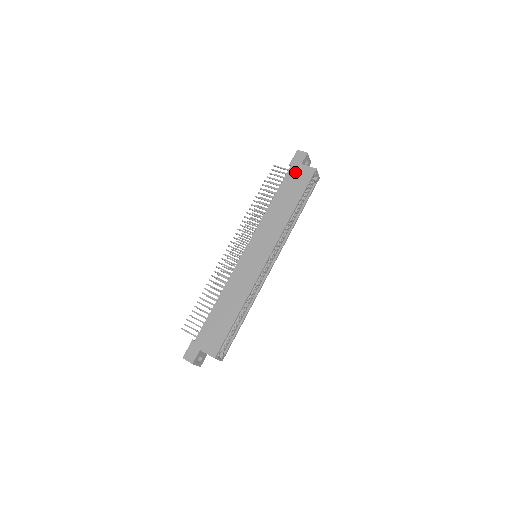
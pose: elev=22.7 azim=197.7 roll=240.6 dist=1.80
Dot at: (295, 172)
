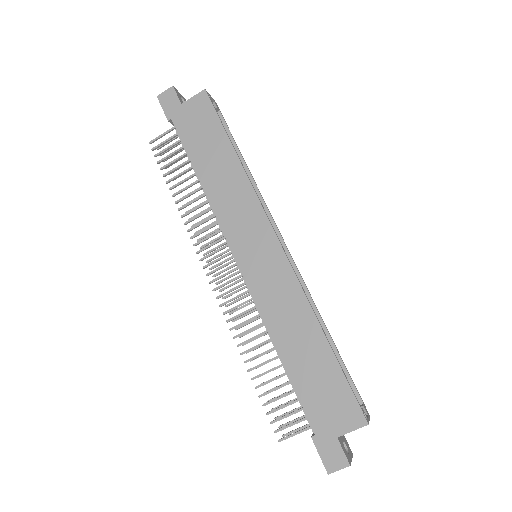
Dot at: (185, 119)
